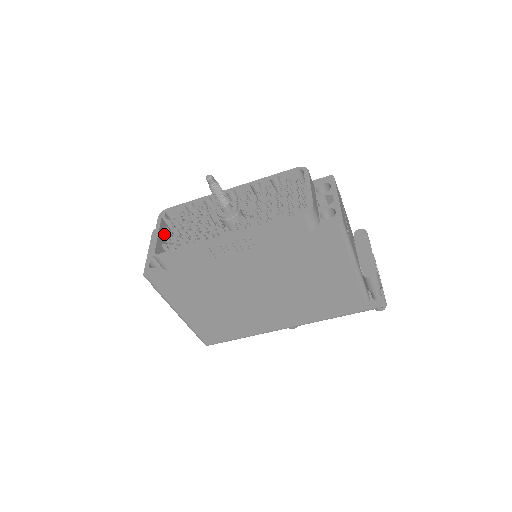
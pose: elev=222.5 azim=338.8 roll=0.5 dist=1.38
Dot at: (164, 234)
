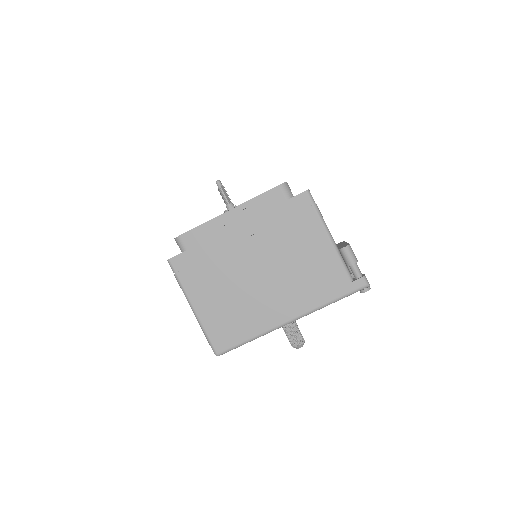
Dot at: occluded
